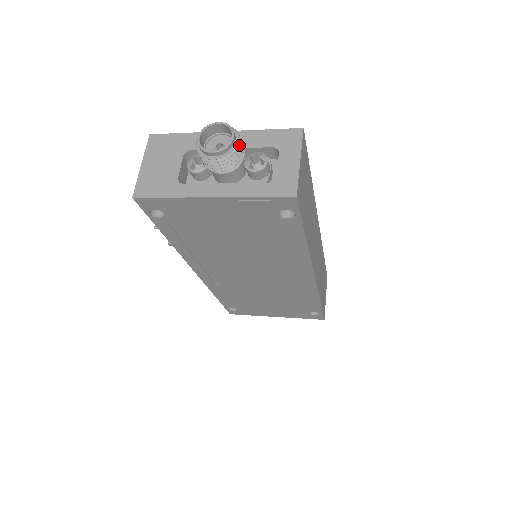
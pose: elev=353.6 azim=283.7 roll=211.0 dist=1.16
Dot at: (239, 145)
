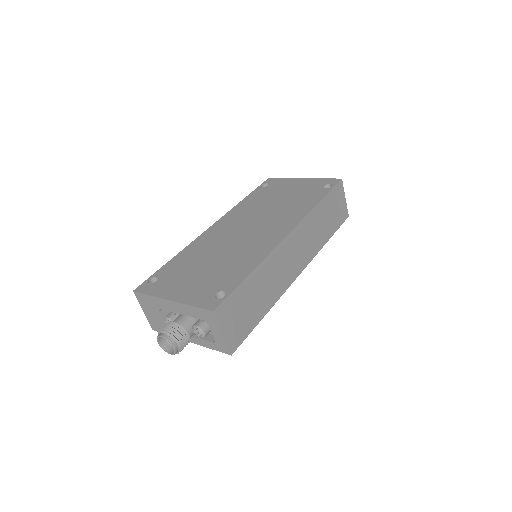
Dot at: (181, 343)
